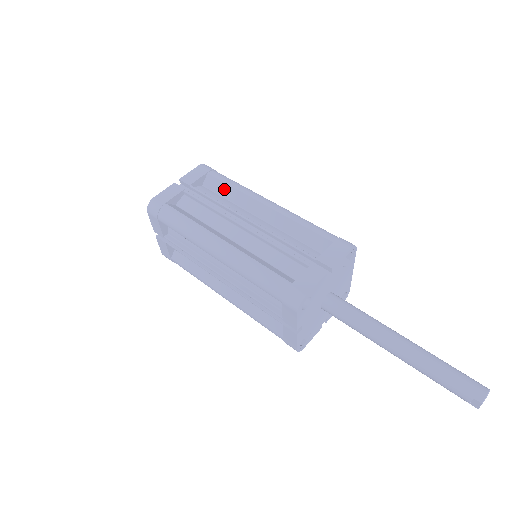
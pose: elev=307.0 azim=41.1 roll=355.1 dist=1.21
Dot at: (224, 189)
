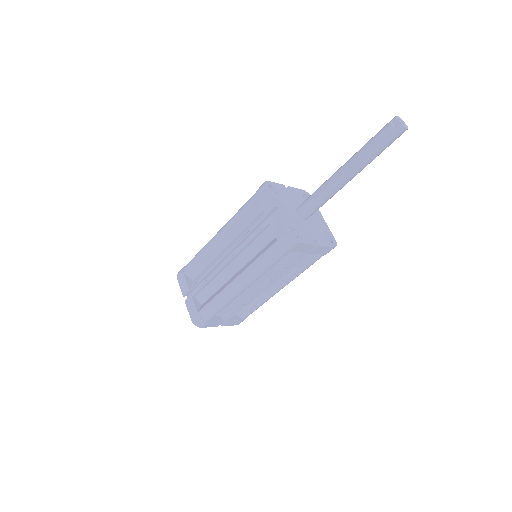
Dot at: occluded
